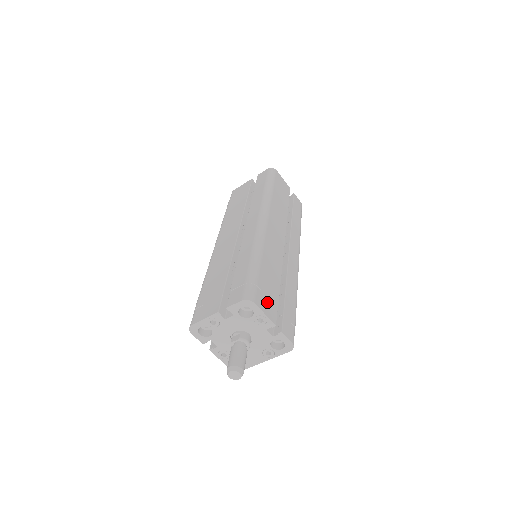
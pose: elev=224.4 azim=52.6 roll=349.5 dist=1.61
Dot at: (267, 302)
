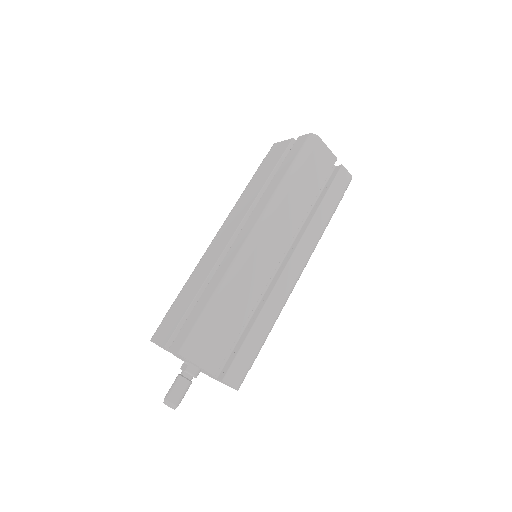
Dot at: (211, 352)
